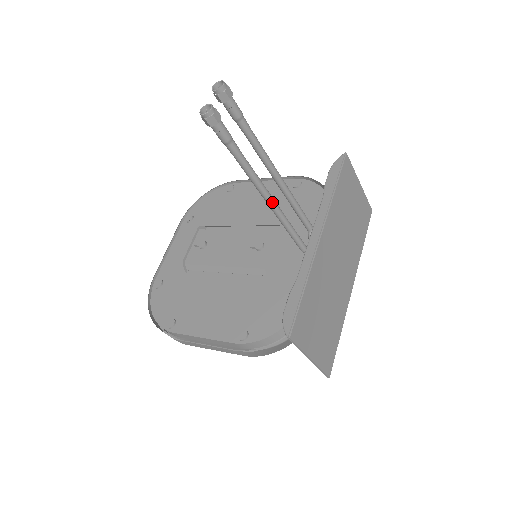
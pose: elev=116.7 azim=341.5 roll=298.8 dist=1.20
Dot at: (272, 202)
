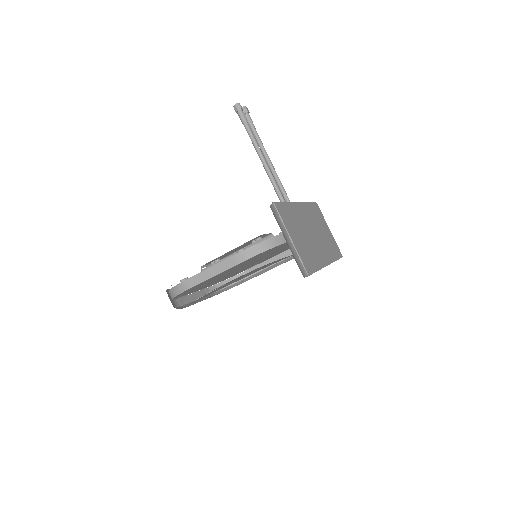
Dot at: (267, 165)
